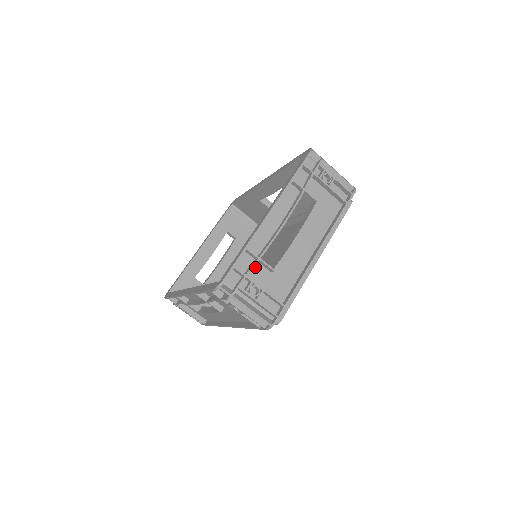
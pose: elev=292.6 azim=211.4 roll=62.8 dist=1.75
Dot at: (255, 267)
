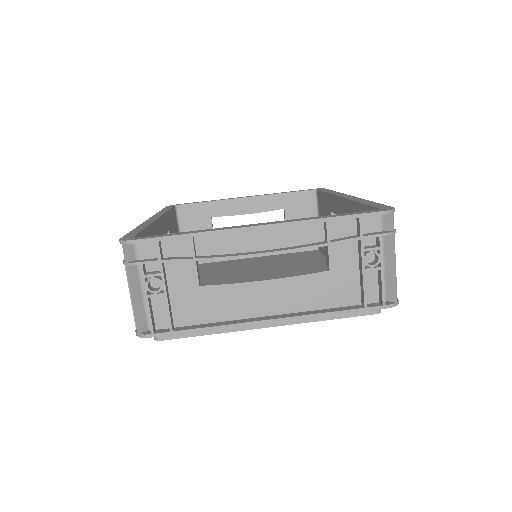
Dot at: (185, 263)
